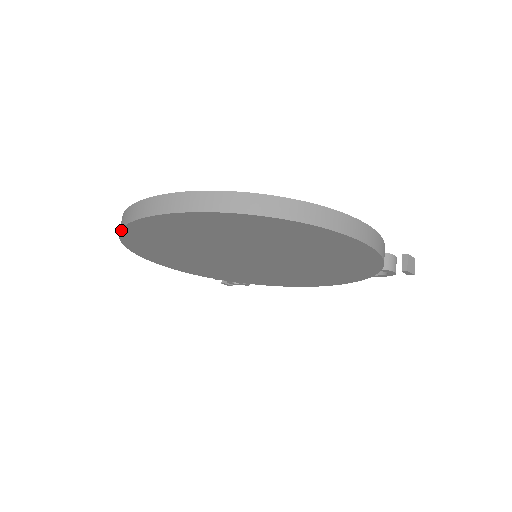
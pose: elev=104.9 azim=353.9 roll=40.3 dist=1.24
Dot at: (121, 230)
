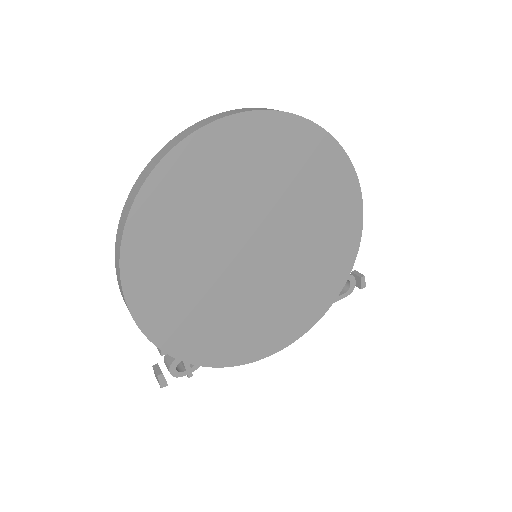
Dot at: (174, 147)
